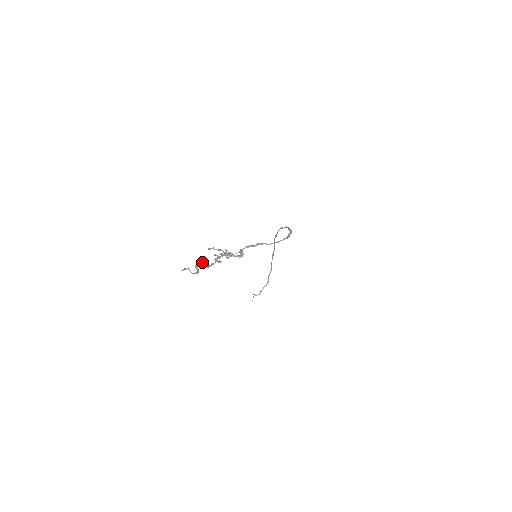
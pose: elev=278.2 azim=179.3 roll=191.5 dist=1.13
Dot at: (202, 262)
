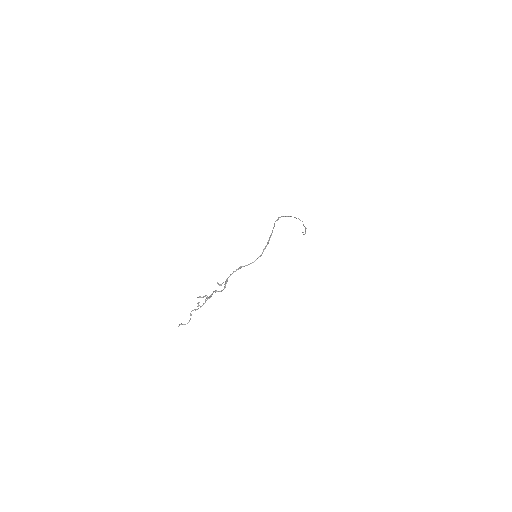
Dot at: occluded
